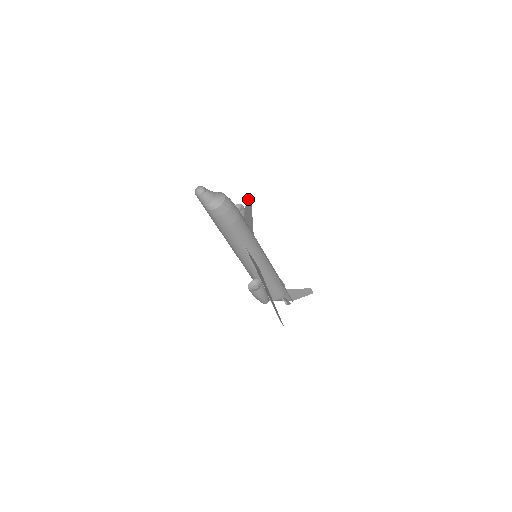
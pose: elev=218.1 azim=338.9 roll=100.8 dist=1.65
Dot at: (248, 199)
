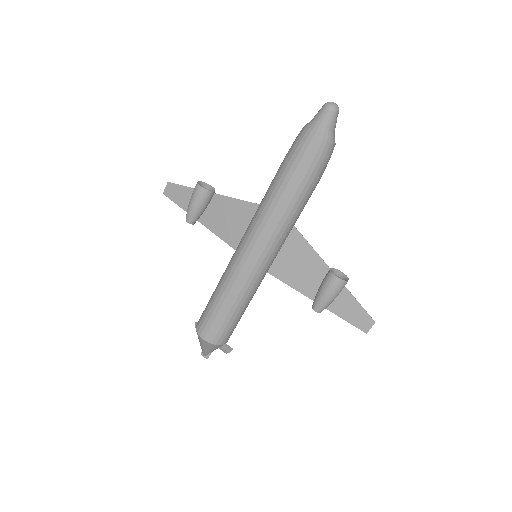
Dot at: (175, 187)
